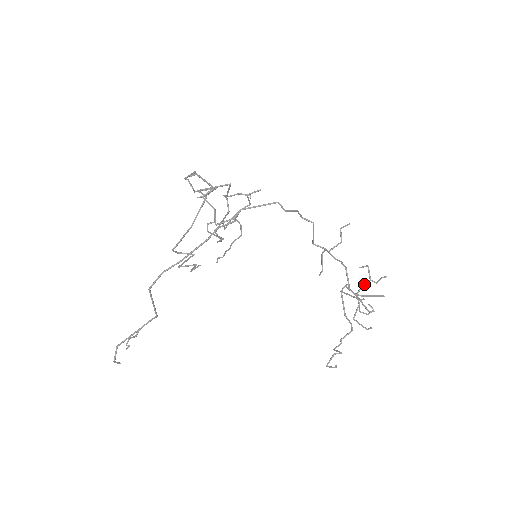
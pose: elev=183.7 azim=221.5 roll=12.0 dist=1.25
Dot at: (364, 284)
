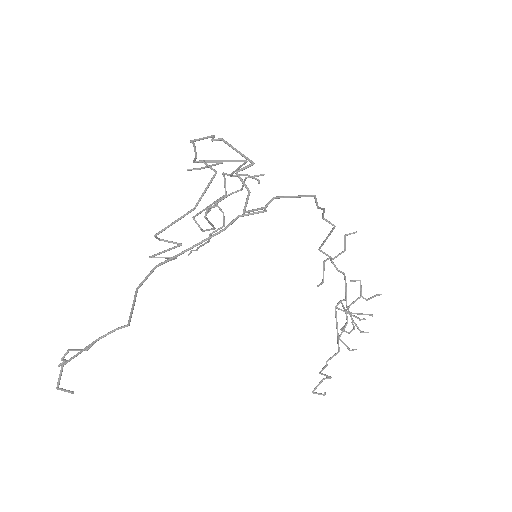
Dot at: (355, 300)
